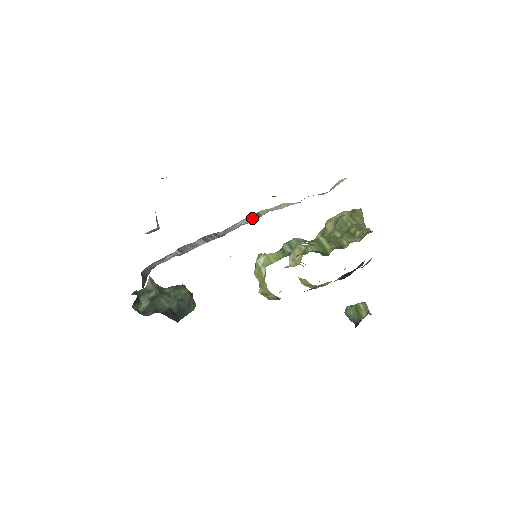
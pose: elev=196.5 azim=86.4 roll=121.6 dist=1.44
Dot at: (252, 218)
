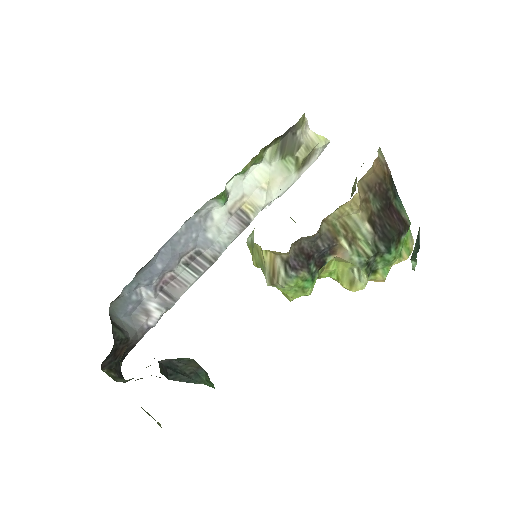
Dot at: (239, 221)
